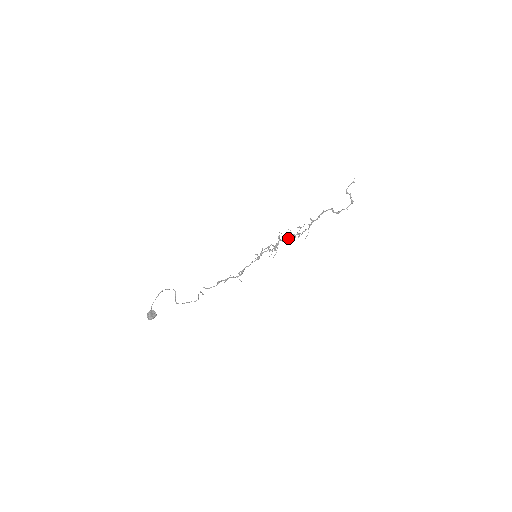
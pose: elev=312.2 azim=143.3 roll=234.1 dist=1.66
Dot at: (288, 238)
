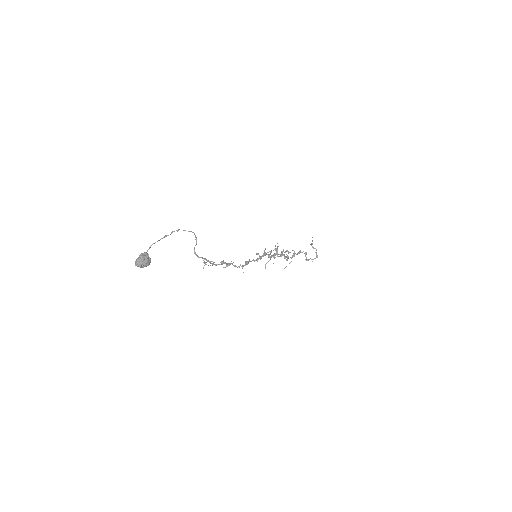
Dot at: (281, 255)
